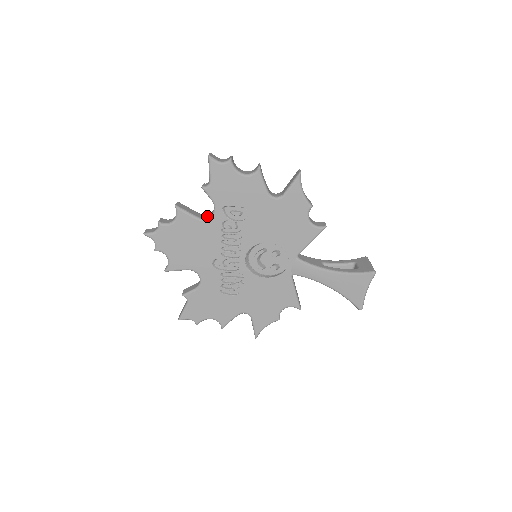
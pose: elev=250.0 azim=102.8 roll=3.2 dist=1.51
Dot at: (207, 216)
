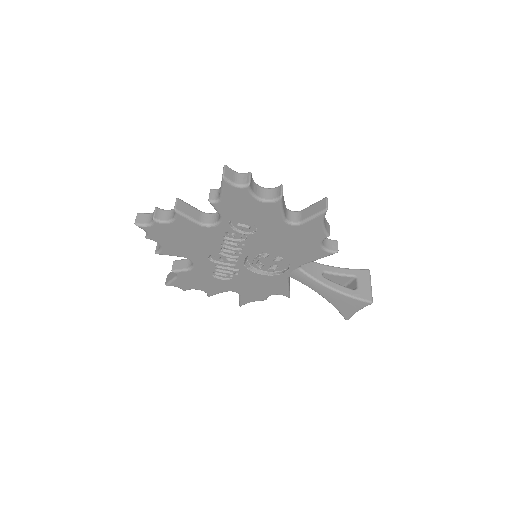
Dot at: (210, 221)
